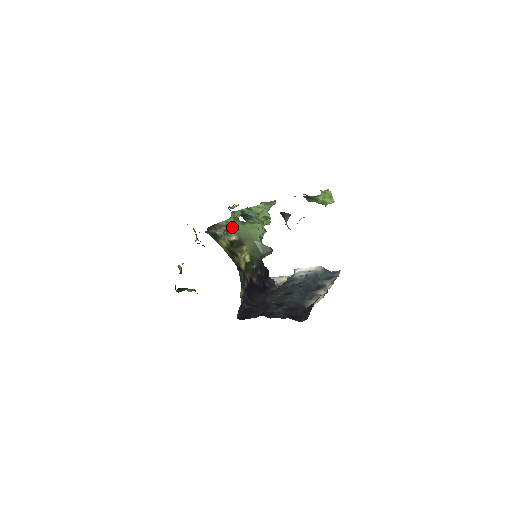
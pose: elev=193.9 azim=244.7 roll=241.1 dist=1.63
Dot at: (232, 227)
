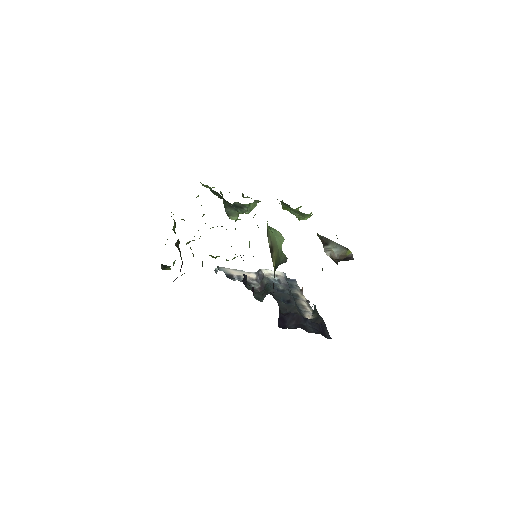
Dot at: (268, 231)
